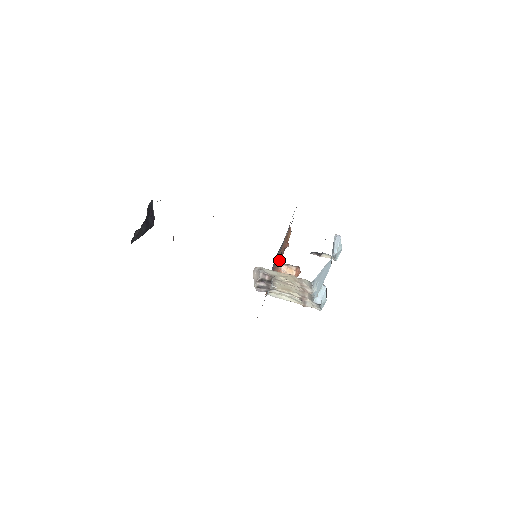
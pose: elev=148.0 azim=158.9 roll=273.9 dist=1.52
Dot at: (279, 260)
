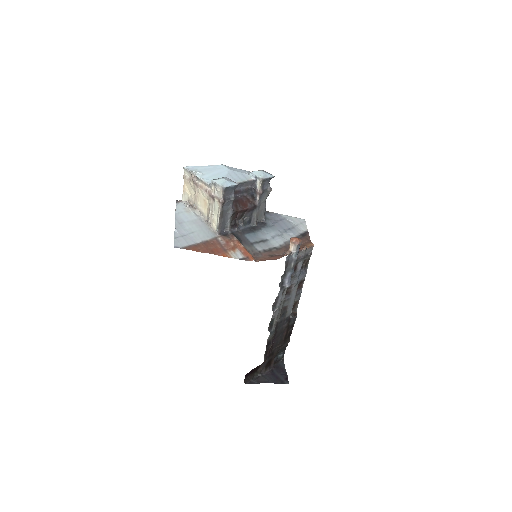
Dot at: occluded
